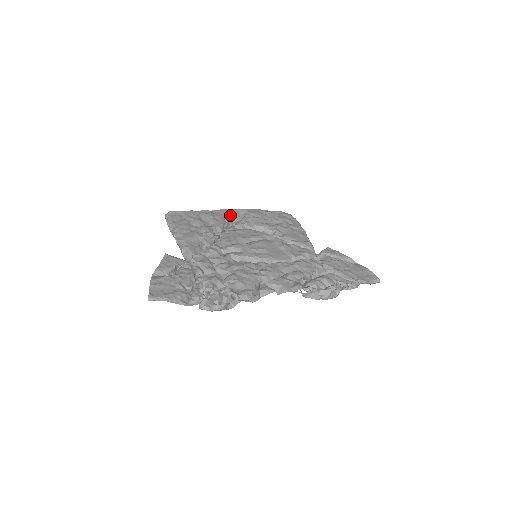
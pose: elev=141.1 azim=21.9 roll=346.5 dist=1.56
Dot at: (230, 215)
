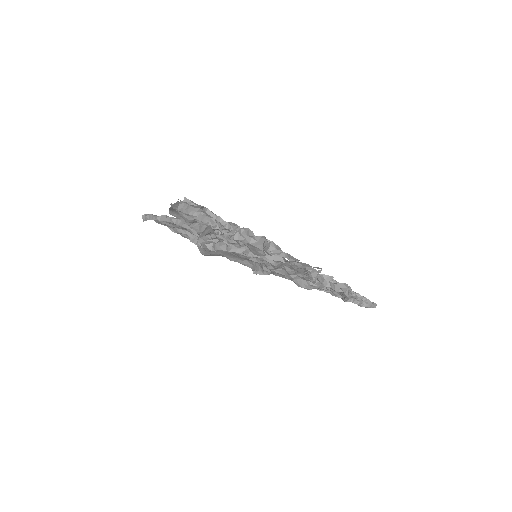
Dot at: occluded
